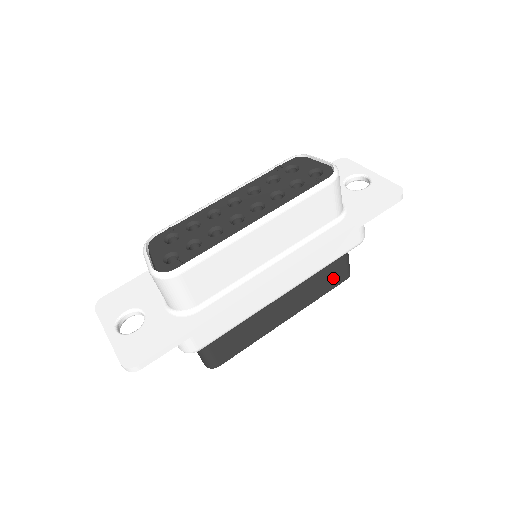
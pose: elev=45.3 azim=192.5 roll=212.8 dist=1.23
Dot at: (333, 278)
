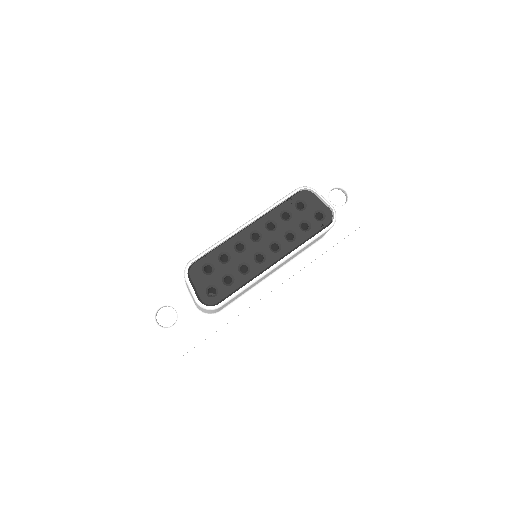
Dot at: occluded
